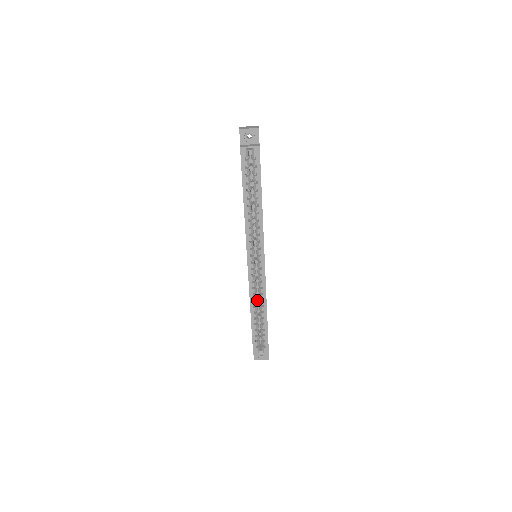
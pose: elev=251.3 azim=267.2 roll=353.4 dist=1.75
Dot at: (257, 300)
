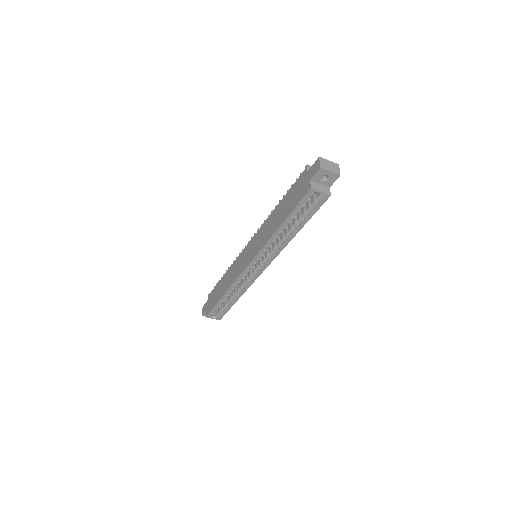
Dot at: occluded
